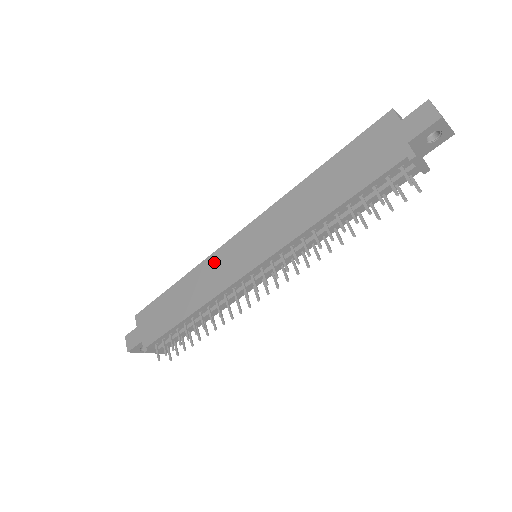
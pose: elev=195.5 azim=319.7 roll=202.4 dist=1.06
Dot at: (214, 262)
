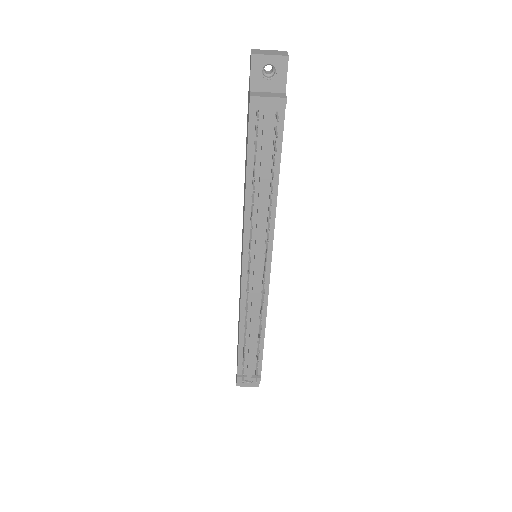
Dot at: (240, 277)
